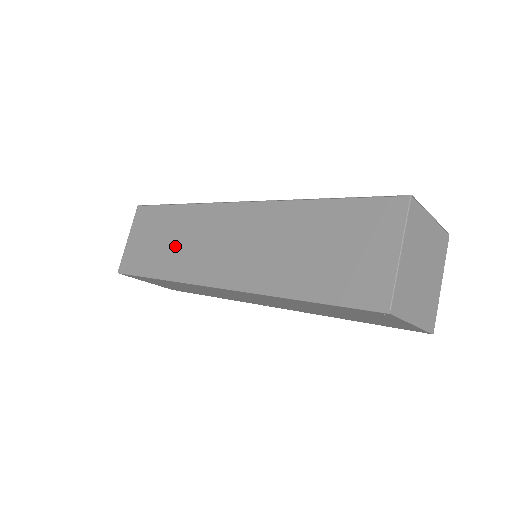
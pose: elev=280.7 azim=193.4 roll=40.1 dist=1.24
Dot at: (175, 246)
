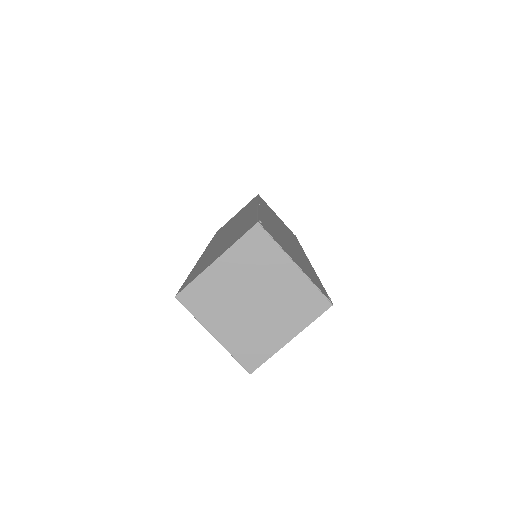
Dot at: (230, 223)
